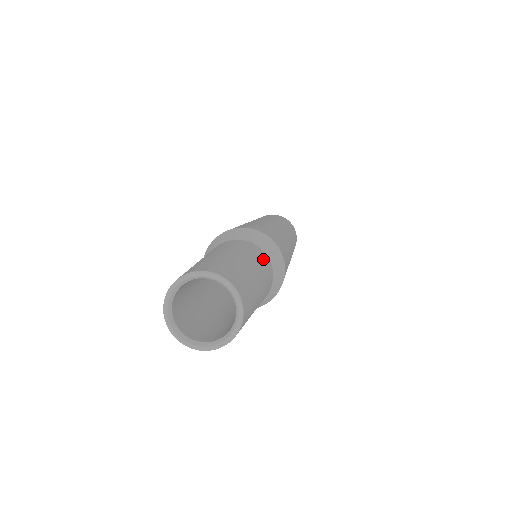
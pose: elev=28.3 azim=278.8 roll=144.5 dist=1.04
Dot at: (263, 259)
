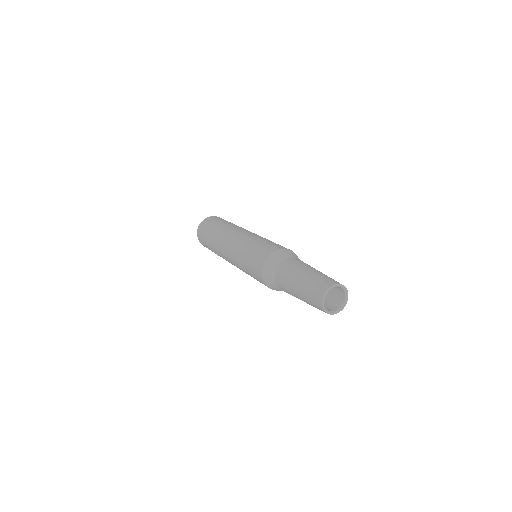
Dot at: occluded
